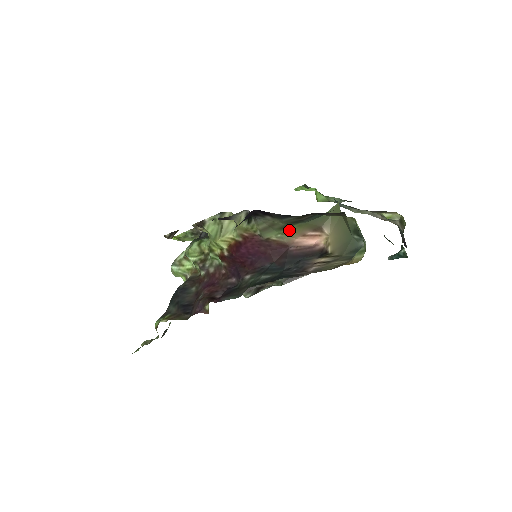
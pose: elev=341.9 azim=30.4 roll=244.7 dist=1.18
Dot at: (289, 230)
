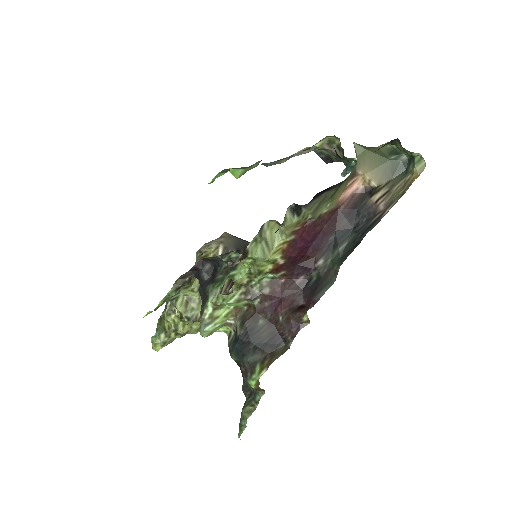
Dot at: (336, 193)
